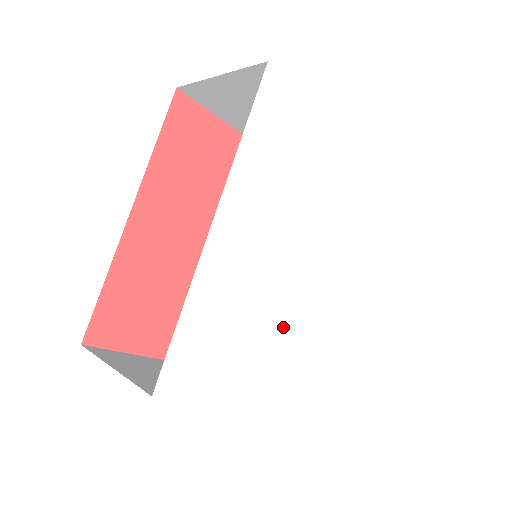
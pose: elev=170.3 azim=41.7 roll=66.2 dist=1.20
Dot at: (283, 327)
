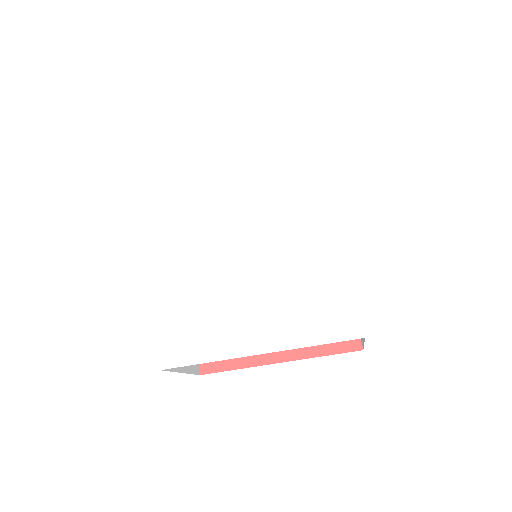
Dot at: (248, 289)
